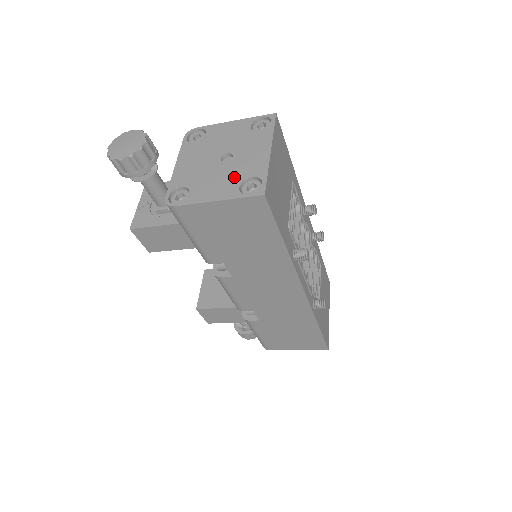
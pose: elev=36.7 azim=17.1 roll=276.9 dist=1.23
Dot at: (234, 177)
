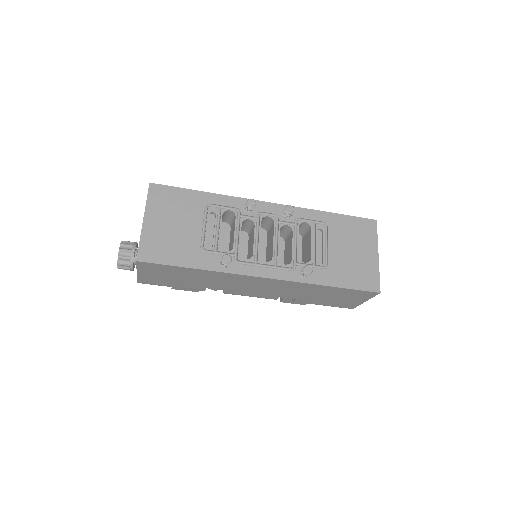
Dot at: occluded
